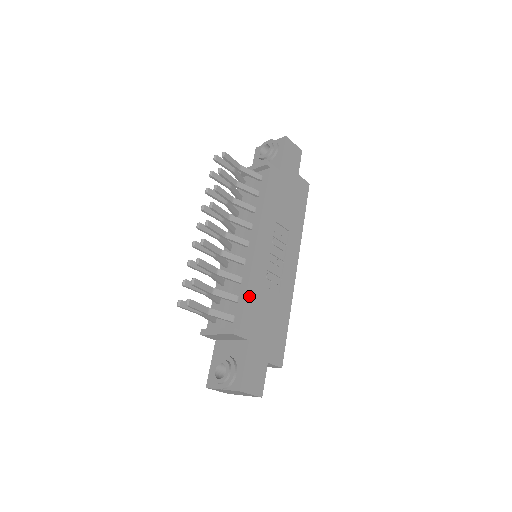
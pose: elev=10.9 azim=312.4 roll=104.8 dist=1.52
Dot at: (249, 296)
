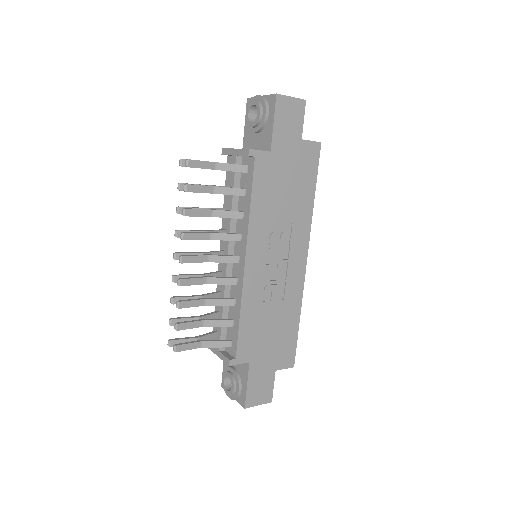
Dot at: (243, 322)
